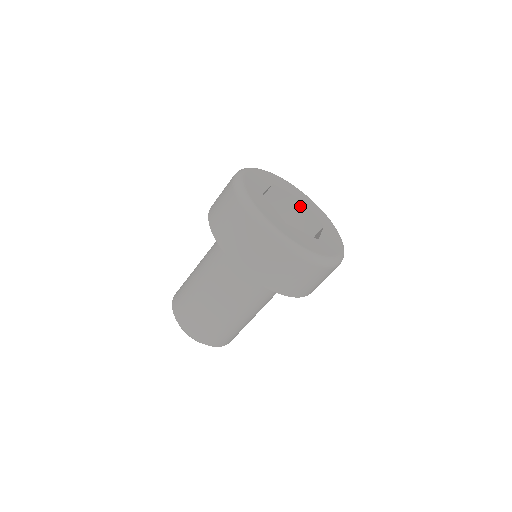
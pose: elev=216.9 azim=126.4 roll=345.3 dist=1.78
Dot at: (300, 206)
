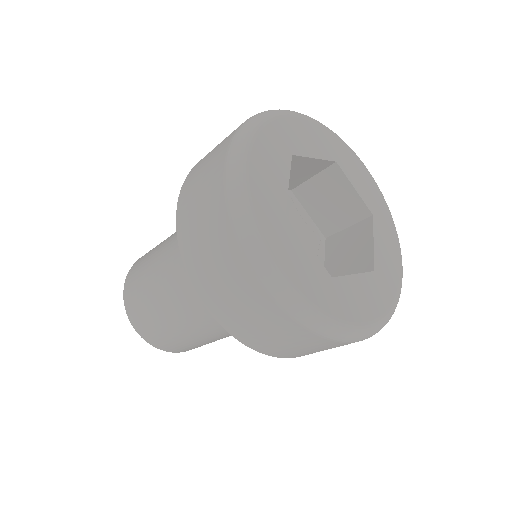
Dot at: (365, 223)
